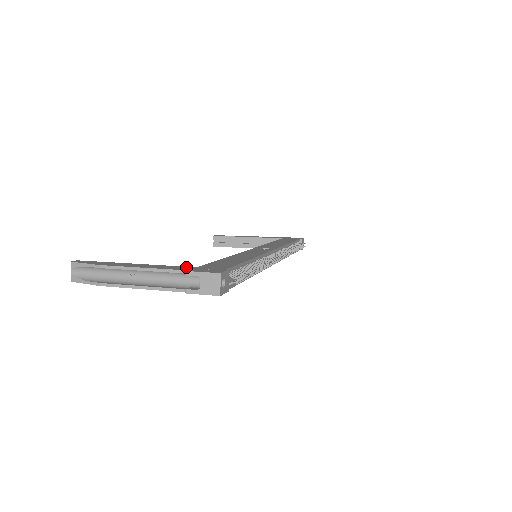
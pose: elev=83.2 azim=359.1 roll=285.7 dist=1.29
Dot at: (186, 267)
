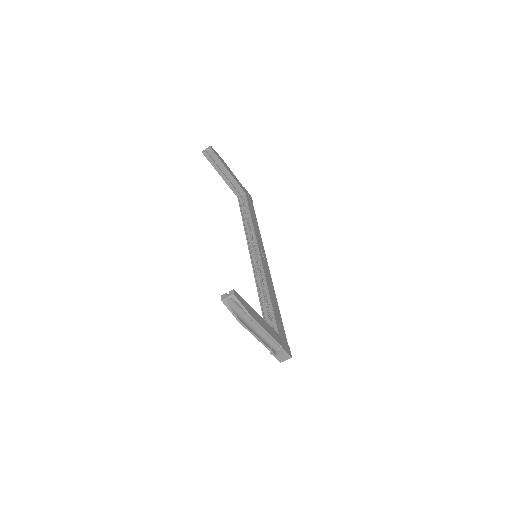
Dot at: (277, 335)
